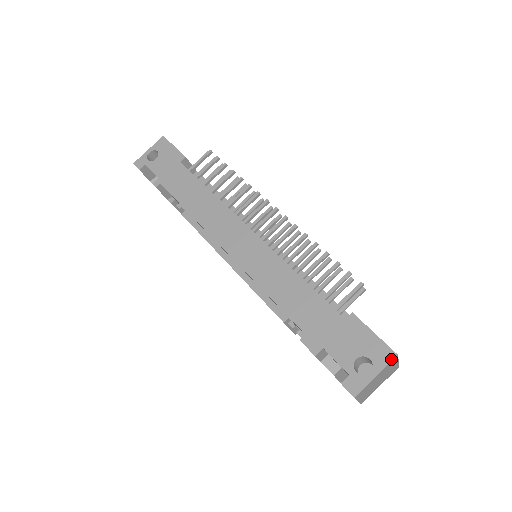
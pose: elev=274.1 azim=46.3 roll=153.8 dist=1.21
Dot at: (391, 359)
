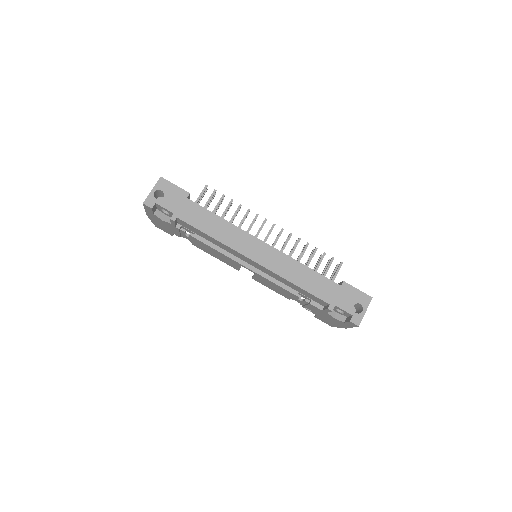
Dot at: (370, 301)
